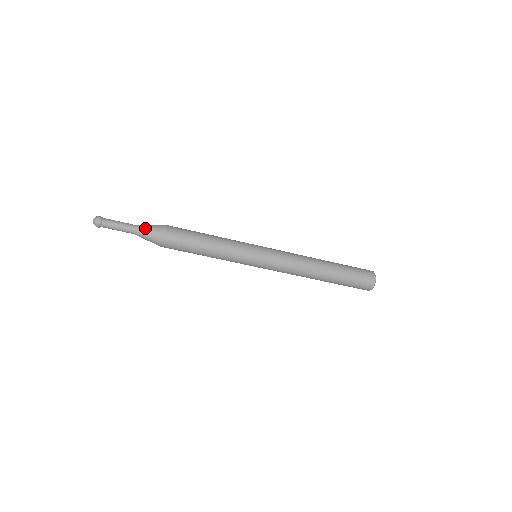
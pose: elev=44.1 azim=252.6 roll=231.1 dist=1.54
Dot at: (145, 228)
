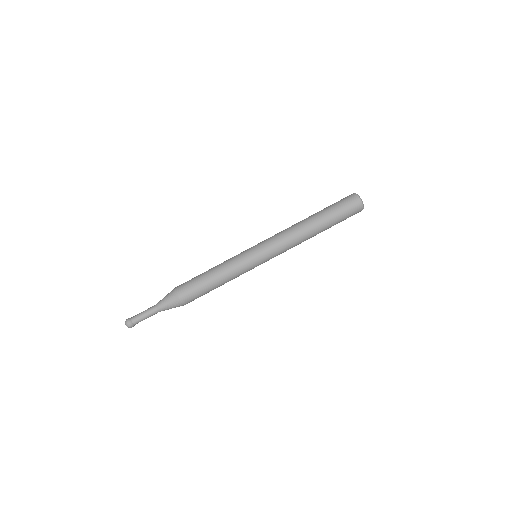
Dot at: (162, 299)
